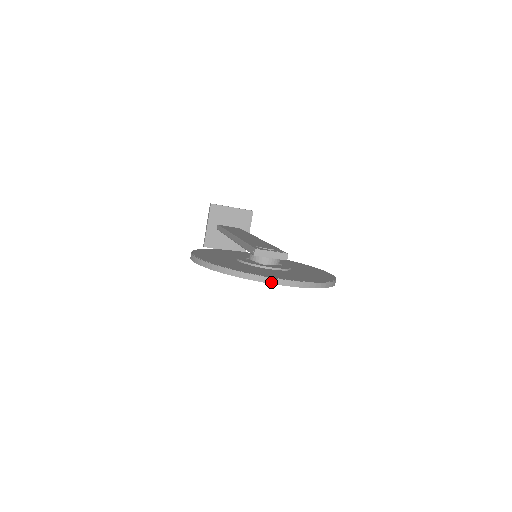
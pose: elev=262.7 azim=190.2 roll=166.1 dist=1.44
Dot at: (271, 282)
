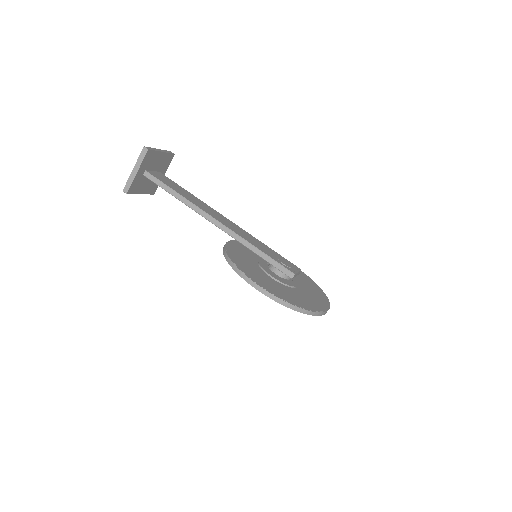
Dot at: (324, 314)
